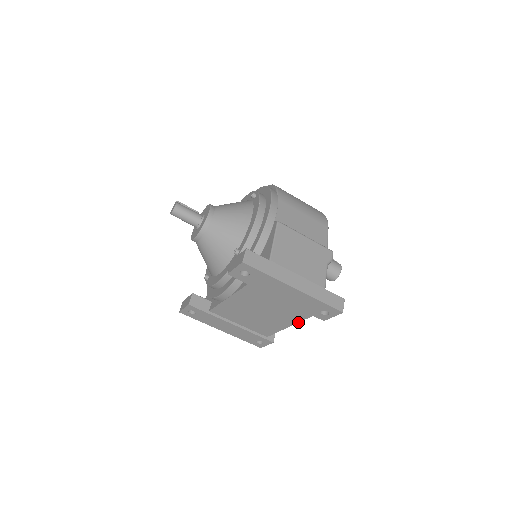
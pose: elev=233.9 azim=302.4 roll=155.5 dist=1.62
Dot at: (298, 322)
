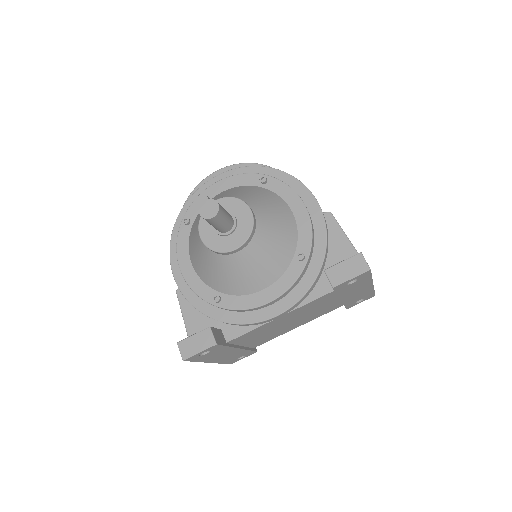
Dot at: occluded
